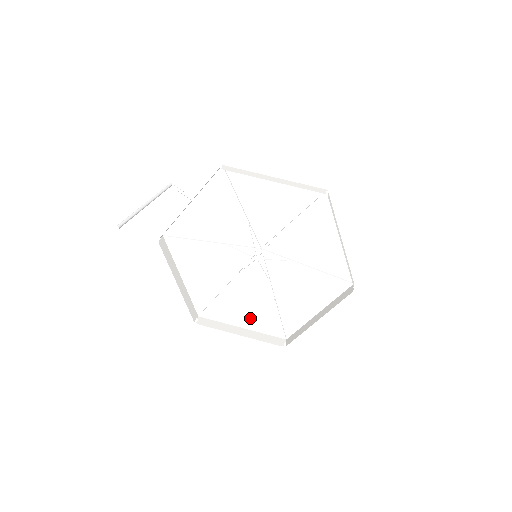
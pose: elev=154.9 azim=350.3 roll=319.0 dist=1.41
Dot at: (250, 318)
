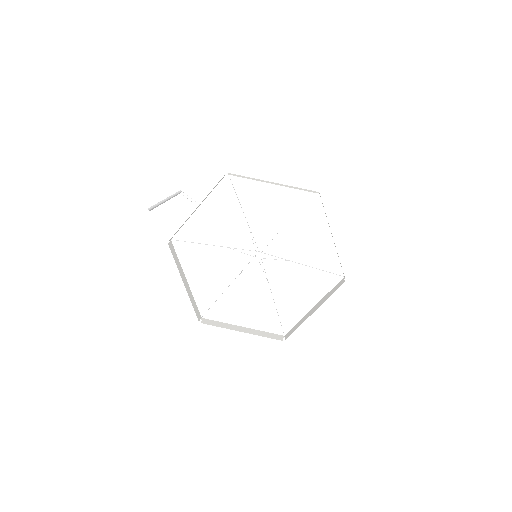
Dot at: (250, 317)
